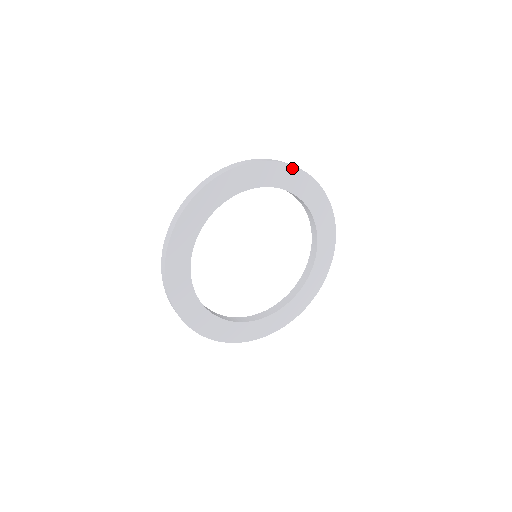
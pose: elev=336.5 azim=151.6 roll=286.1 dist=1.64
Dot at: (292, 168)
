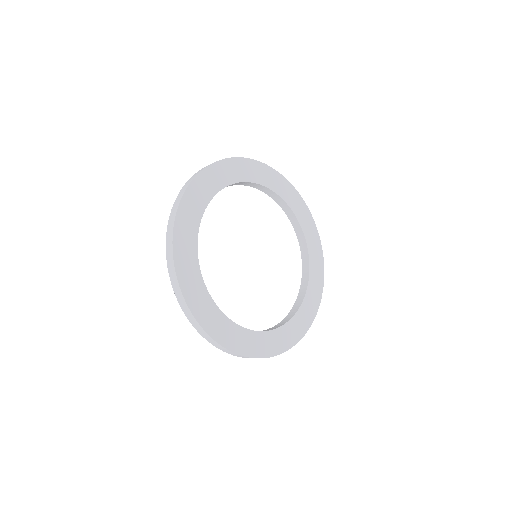
Dot at: (228, 161)
